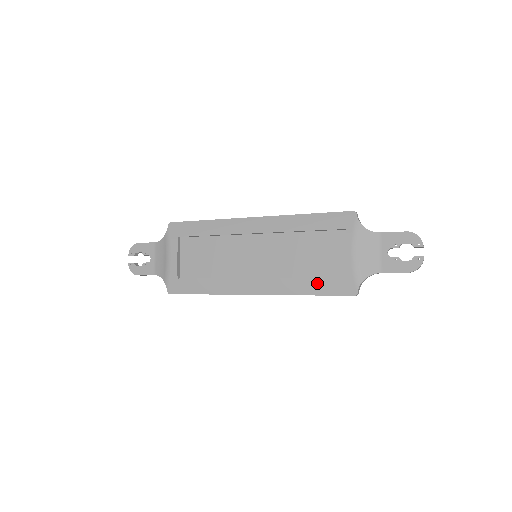
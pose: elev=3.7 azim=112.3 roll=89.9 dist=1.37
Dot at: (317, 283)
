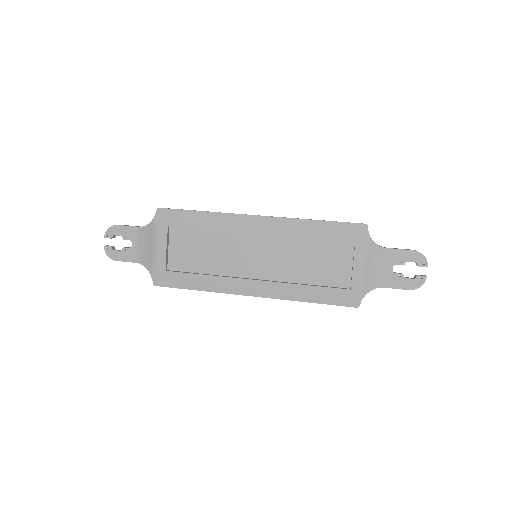
Dot at: (320, 292)
